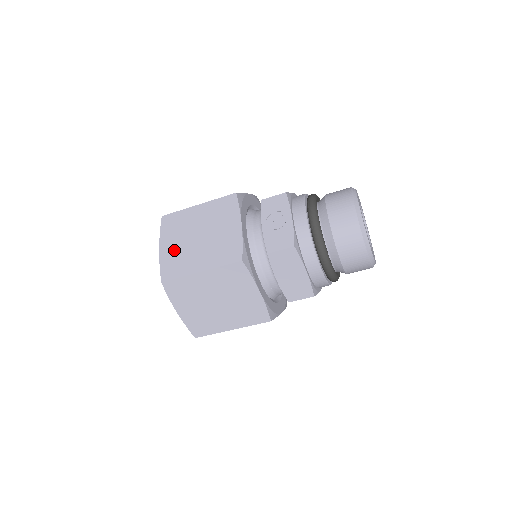
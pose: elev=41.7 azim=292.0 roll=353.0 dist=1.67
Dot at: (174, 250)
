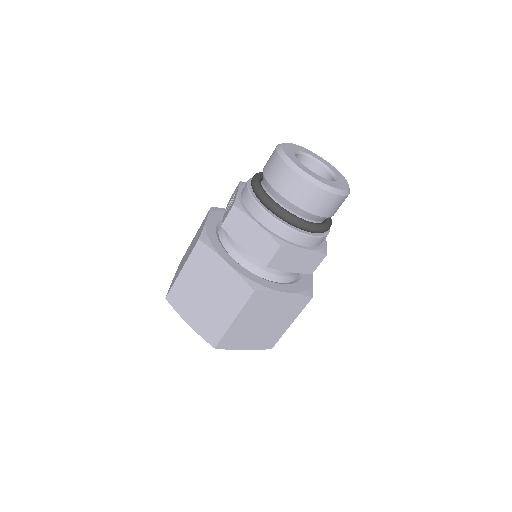
Dot at: occluded
